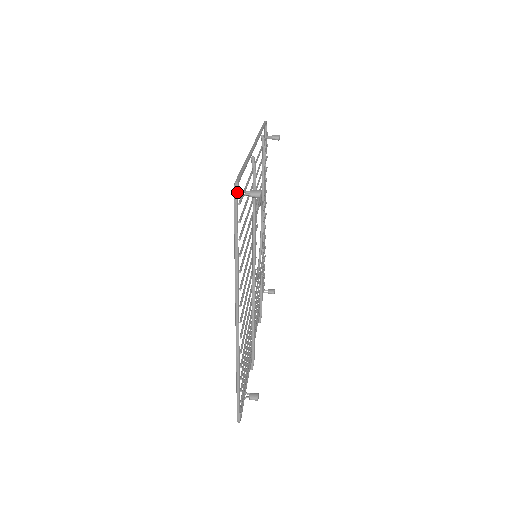
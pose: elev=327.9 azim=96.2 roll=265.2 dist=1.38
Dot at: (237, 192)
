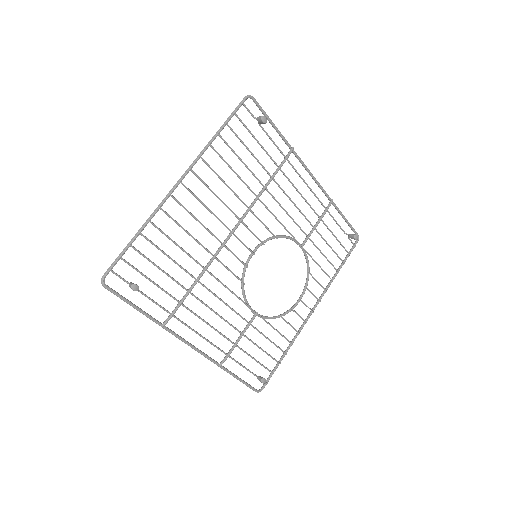
Dot at: (247, 97)
